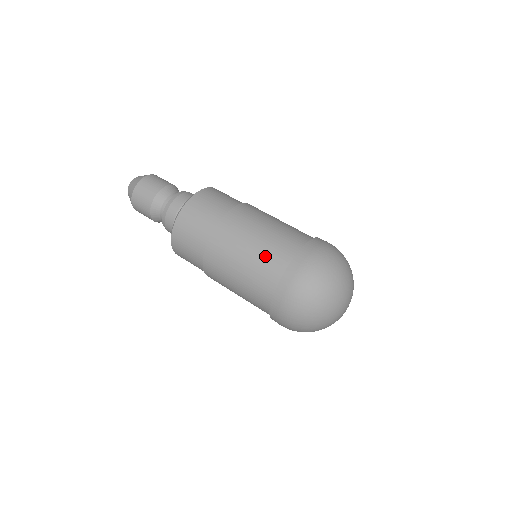
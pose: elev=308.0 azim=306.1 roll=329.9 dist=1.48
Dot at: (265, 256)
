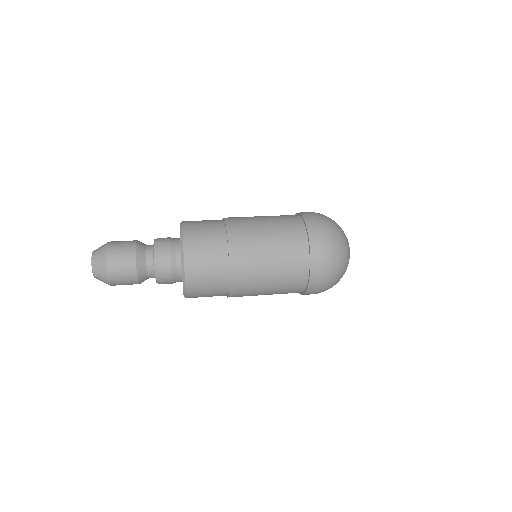
Dot at: occluded
